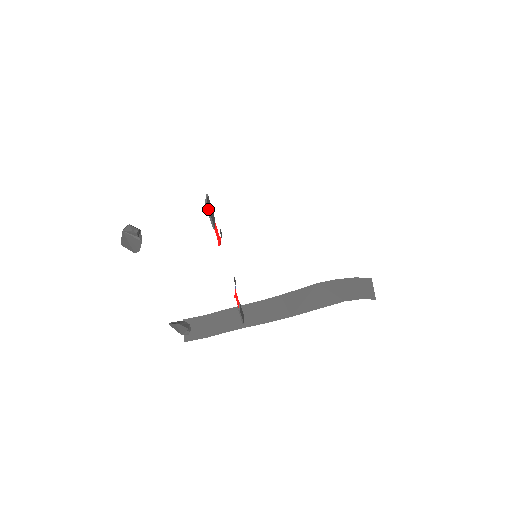
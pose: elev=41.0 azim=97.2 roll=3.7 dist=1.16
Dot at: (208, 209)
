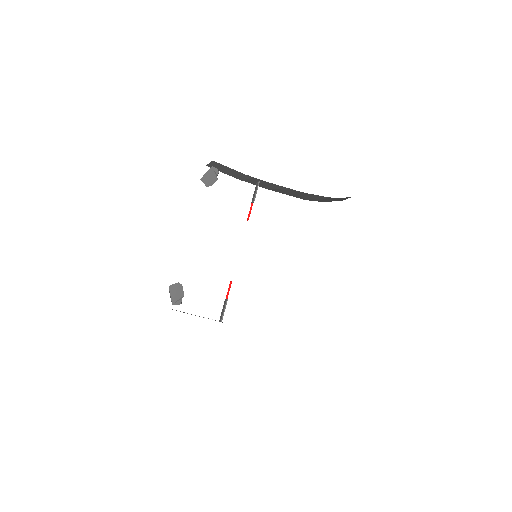
Dot at: occluded
